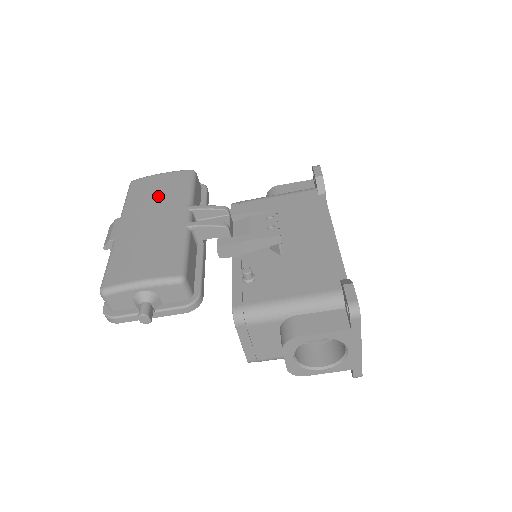
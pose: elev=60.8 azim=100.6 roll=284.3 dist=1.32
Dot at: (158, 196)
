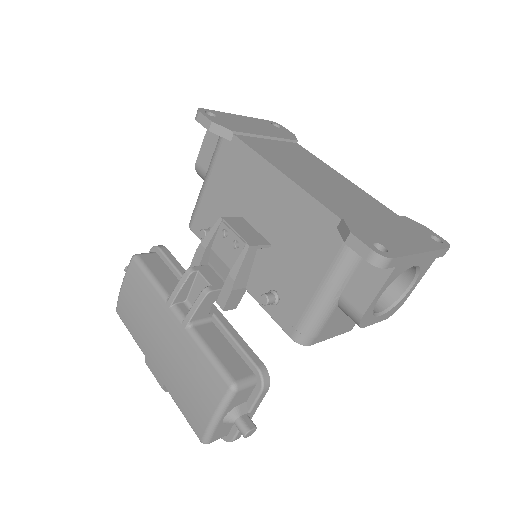
Dot at: (142, 314)
